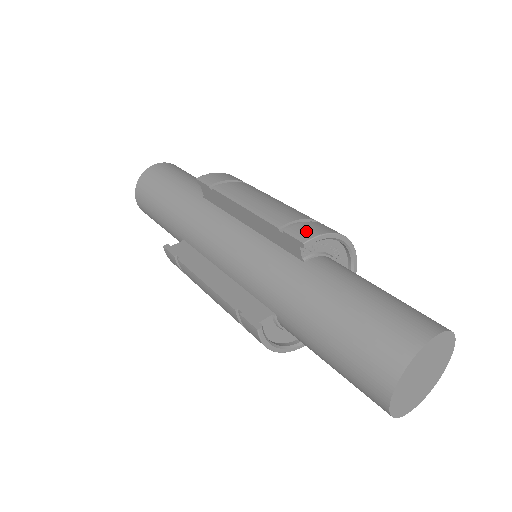
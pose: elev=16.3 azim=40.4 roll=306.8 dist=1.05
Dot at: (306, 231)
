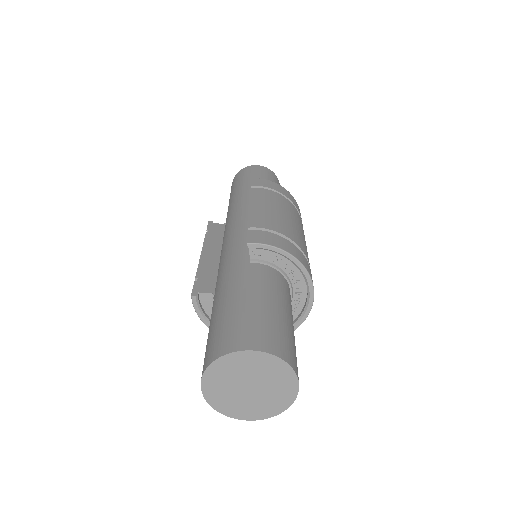
Dot at: (262, 237)
